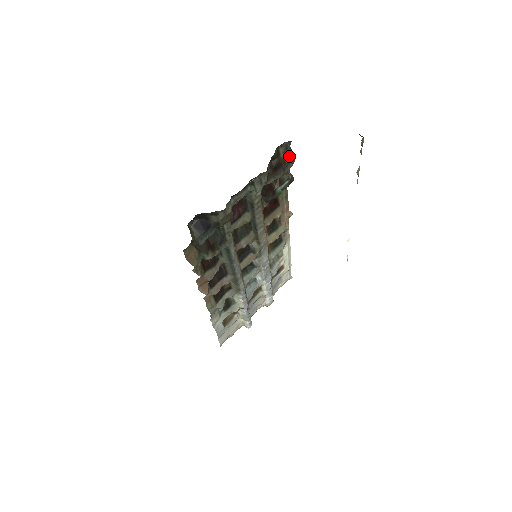
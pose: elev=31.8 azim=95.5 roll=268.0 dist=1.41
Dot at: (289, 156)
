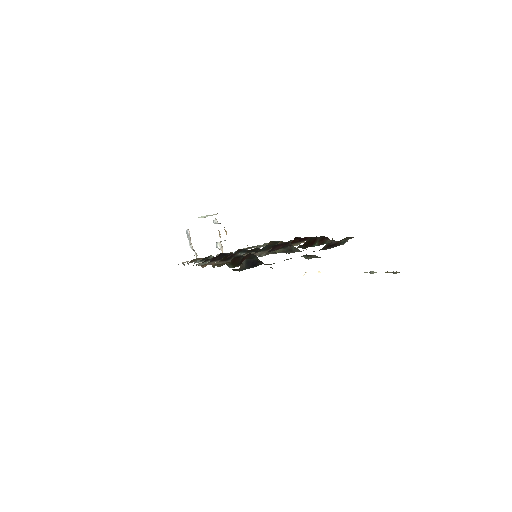
Dot at: (346, 241)
